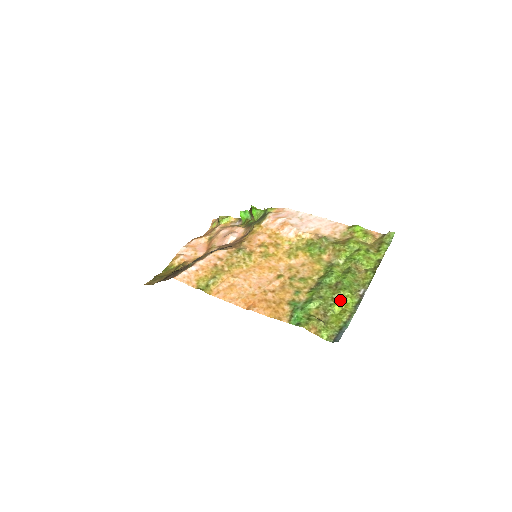
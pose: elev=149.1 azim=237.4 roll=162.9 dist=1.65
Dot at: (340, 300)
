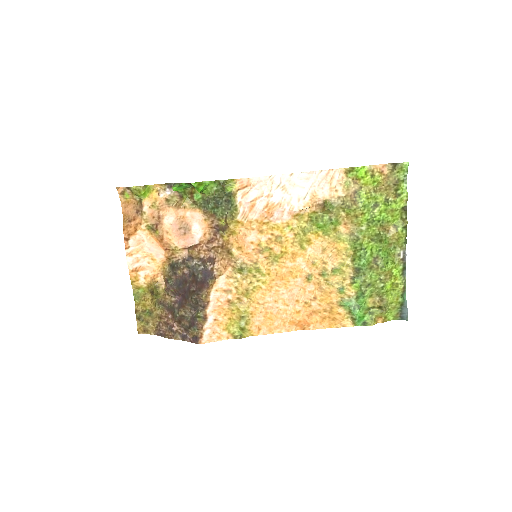
Dot at: (388, 277)
